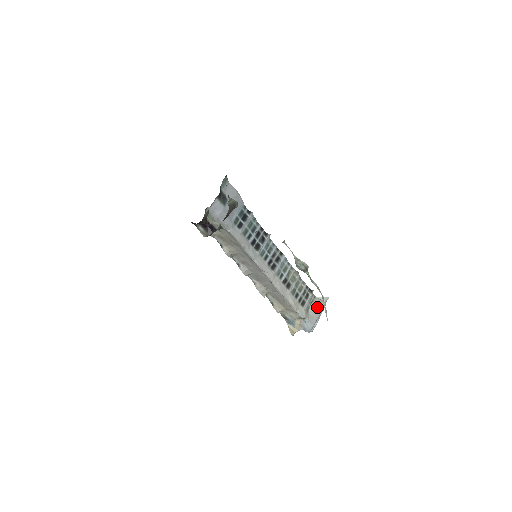
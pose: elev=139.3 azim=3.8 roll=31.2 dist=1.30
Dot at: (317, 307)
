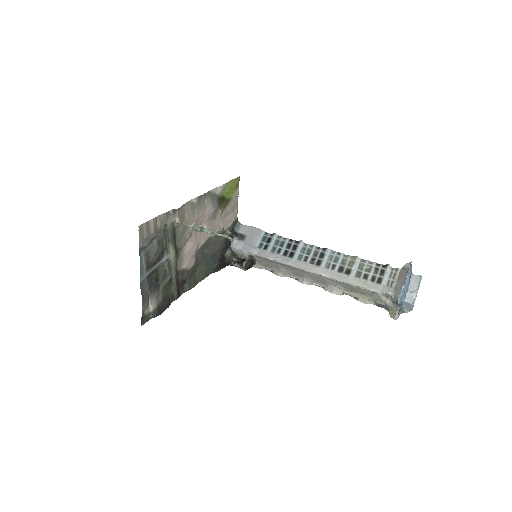
Dot at: (401, 277)
